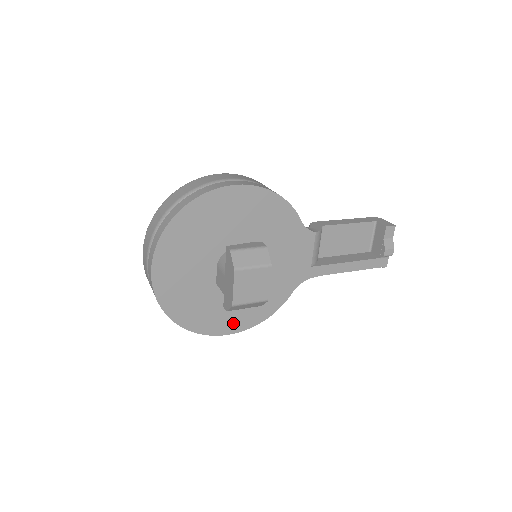
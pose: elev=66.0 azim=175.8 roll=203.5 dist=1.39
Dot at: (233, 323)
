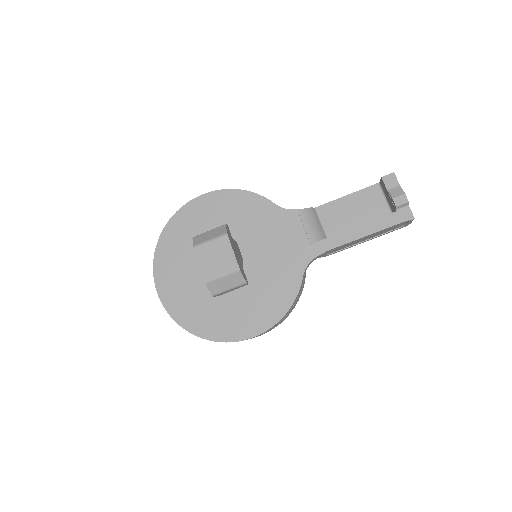
Dot at: (250, 324)
